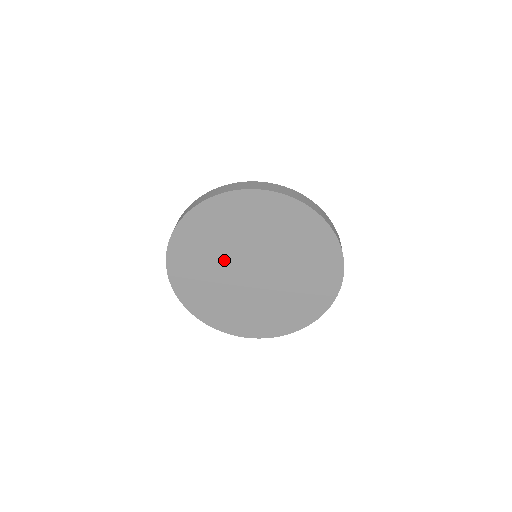
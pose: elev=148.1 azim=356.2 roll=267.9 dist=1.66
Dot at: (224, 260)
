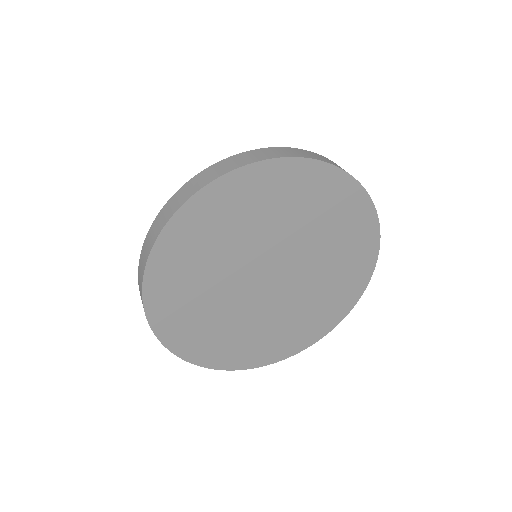
Dot at: (233, 267)
